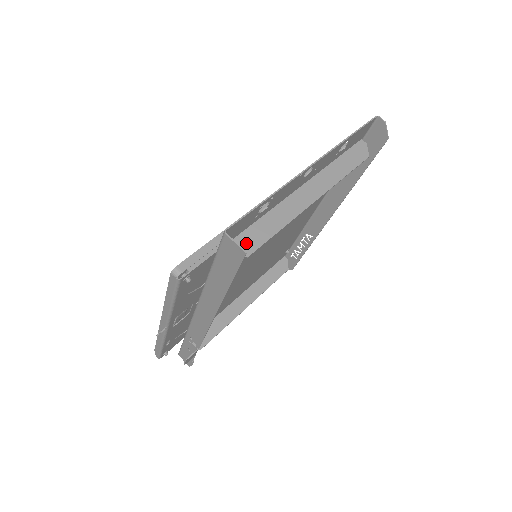
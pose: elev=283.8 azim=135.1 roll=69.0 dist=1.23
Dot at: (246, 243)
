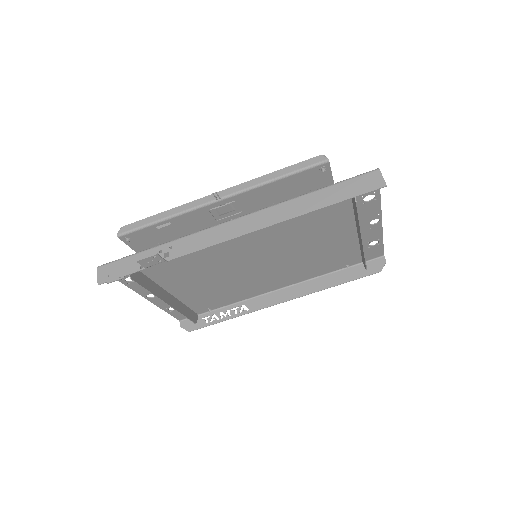
Dot at: occluded
